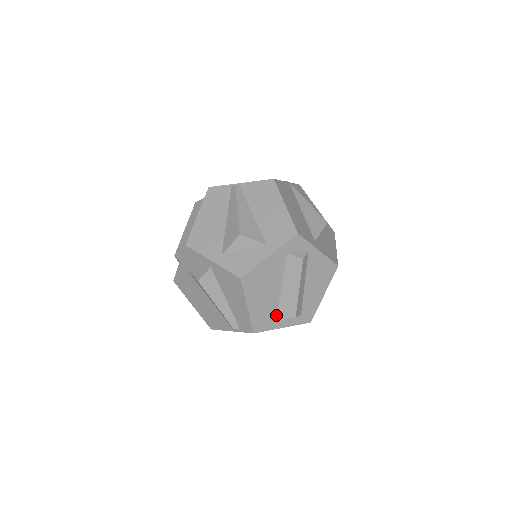
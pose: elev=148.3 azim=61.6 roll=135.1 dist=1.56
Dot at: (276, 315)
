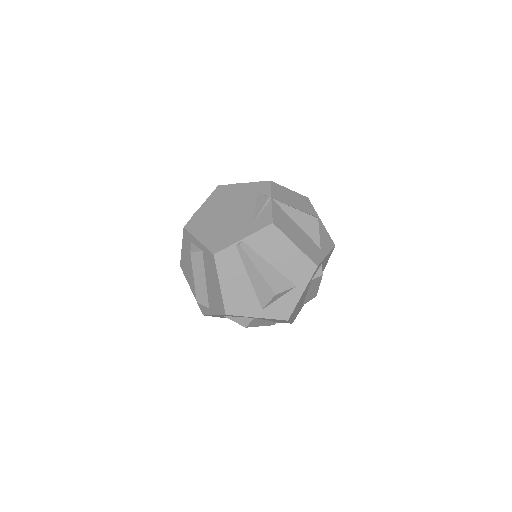
Dot at: (303, 304)
